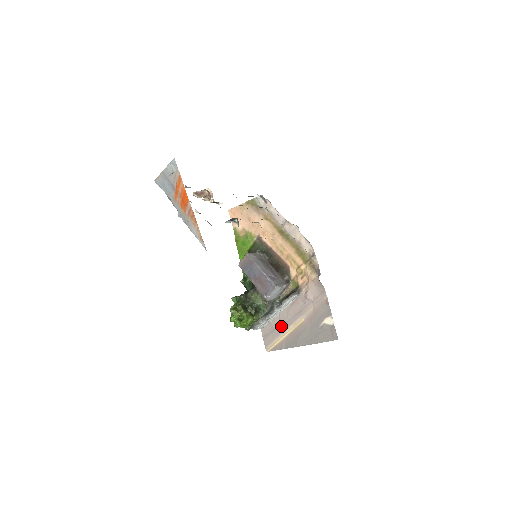
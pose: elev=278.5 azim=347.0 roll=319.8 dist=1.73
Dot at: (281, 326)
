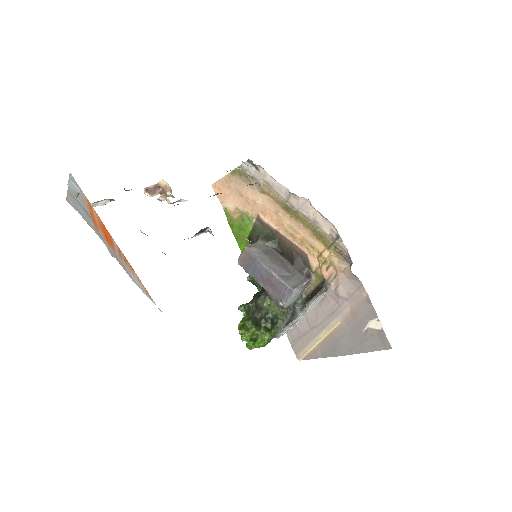
Dot at: (311, 331)
